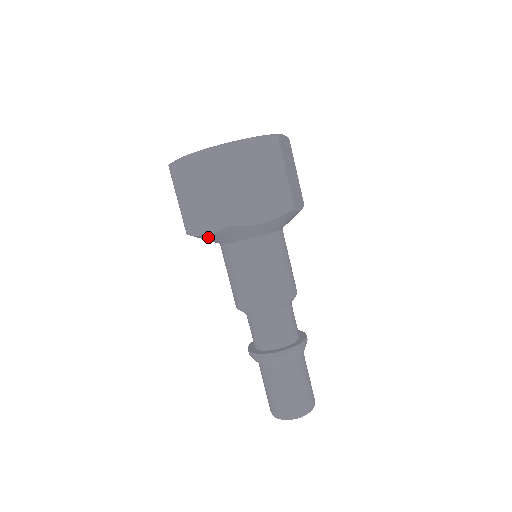
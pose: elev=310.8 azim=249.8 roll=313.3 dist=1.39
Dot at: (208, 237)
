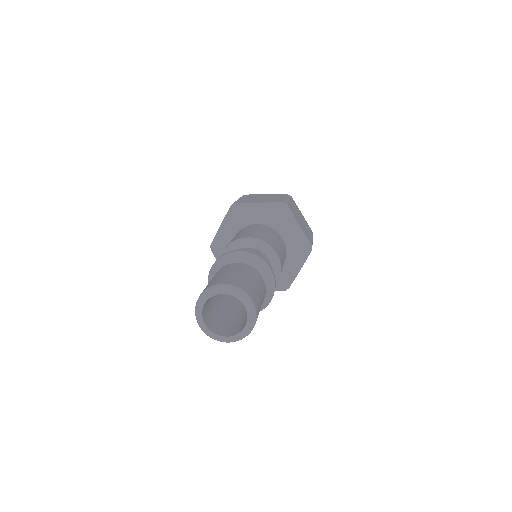
Dot at: (221, 230)
